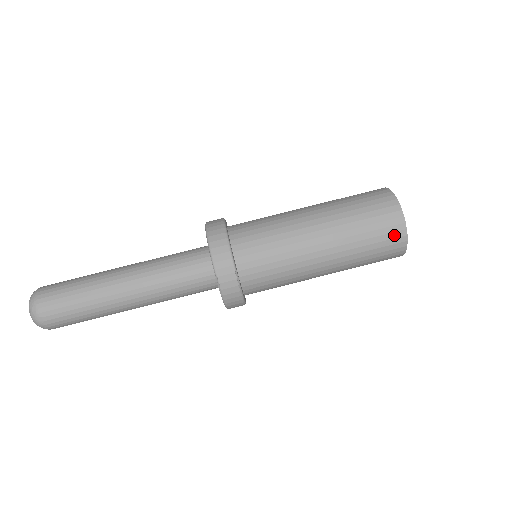
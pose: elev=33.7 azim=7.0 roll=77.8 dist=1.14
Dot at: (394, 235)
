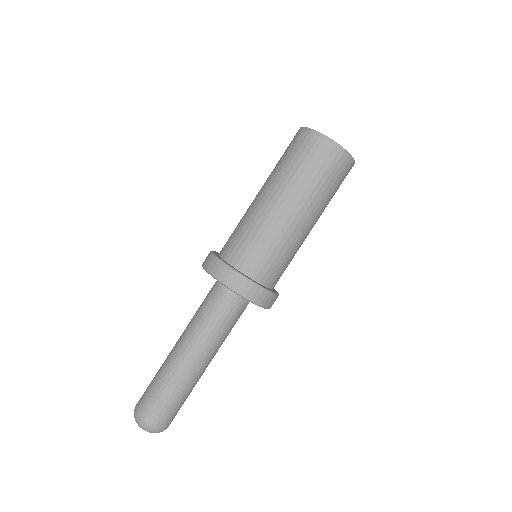
Dot at: occluded
